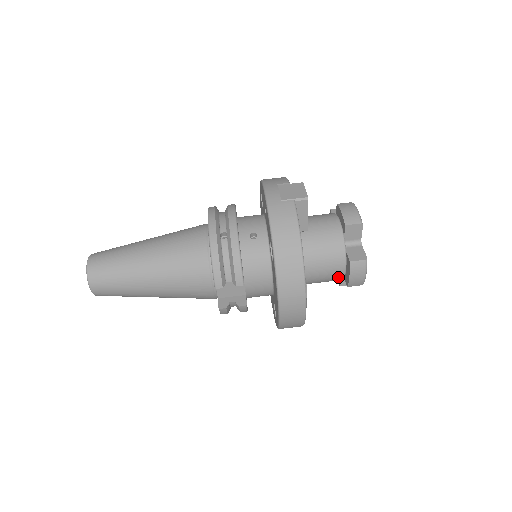
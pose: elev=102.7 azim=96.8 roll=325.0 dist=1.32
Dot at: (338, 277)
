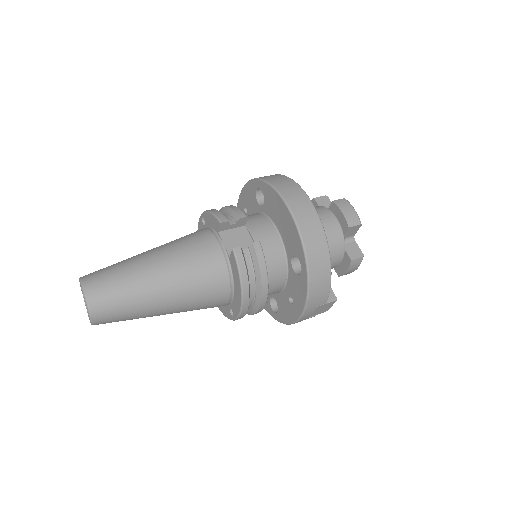
Dot at: (336, 230)
